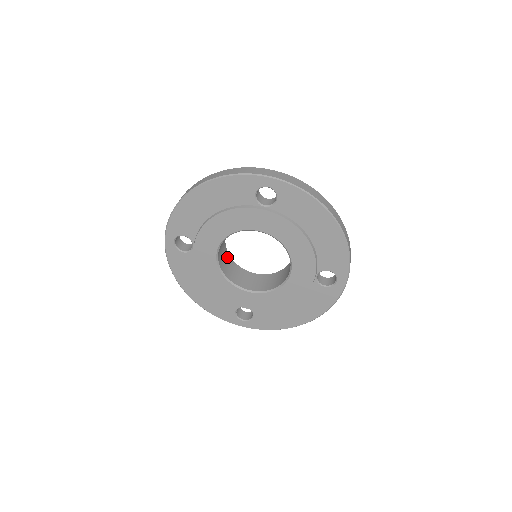
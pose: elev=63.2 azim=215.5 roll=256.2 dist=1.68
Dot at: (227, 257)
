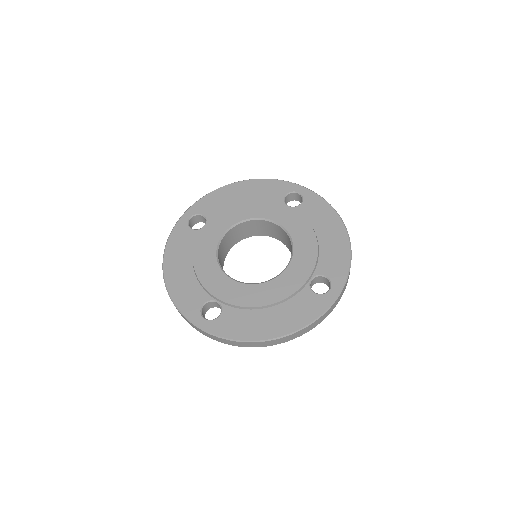
Dot at: (222, 263)
